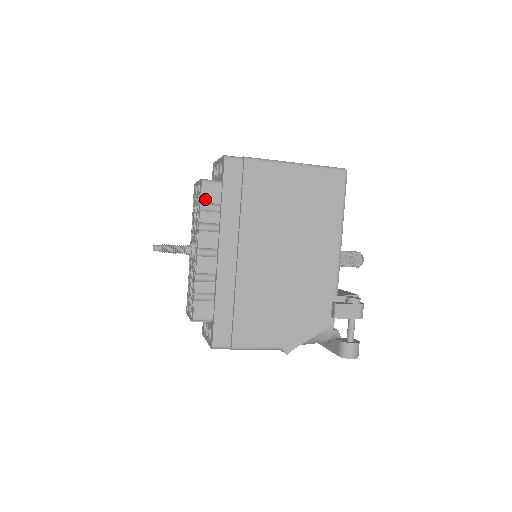
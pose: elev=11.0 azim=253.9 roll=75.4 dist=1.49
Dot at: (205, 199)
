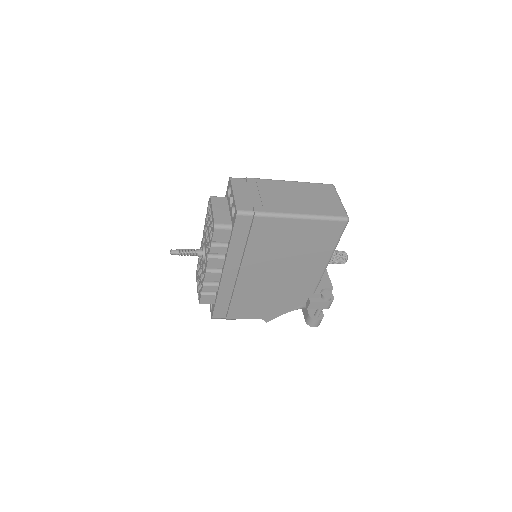
Dot at: (216, 239)
